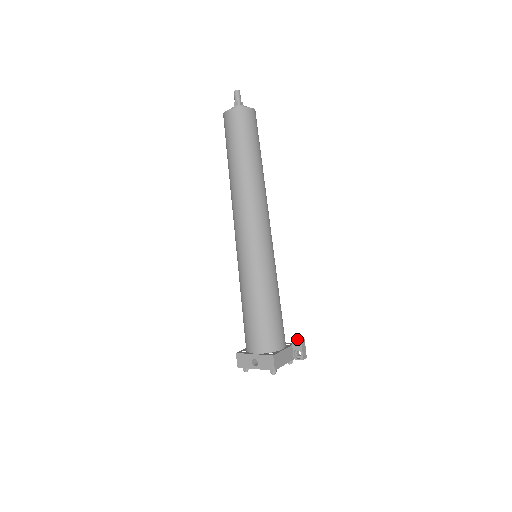
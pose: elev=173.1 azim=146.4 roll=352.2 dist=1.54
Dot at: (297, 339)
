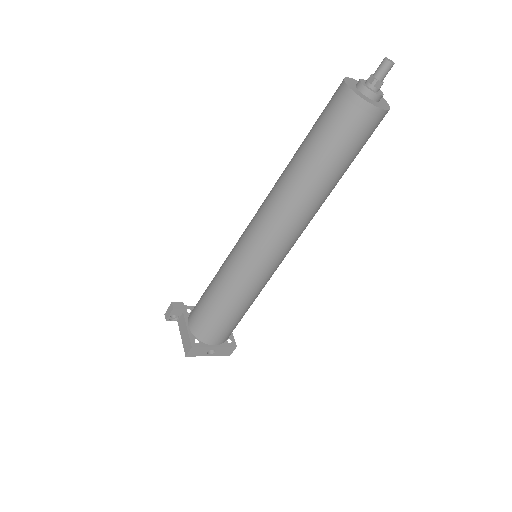
Dot at: occluded
